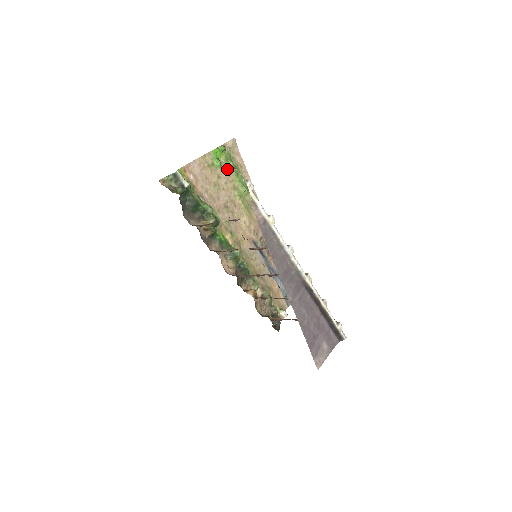
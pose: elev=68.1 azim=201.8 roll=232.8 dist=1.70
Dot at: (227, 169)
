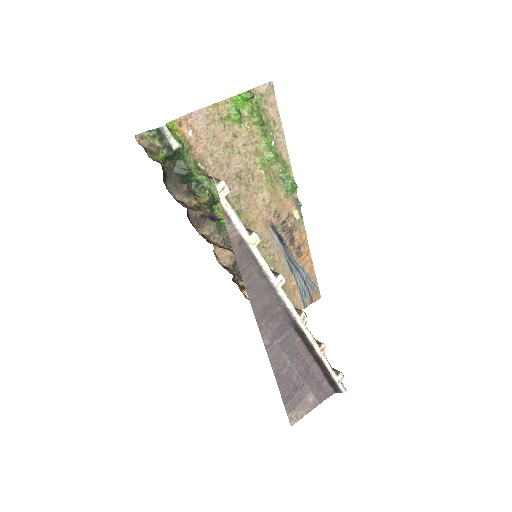
Dot at: (251, 125)
